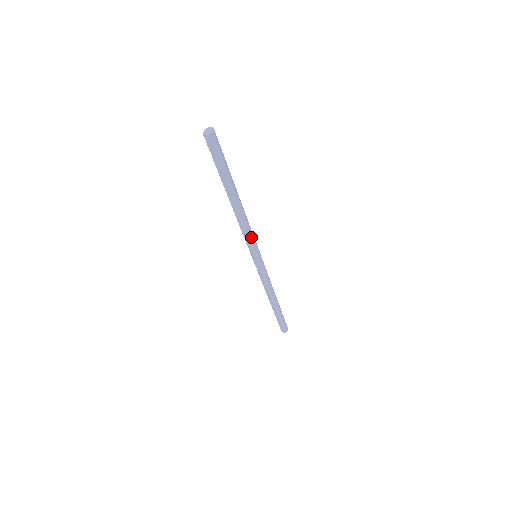
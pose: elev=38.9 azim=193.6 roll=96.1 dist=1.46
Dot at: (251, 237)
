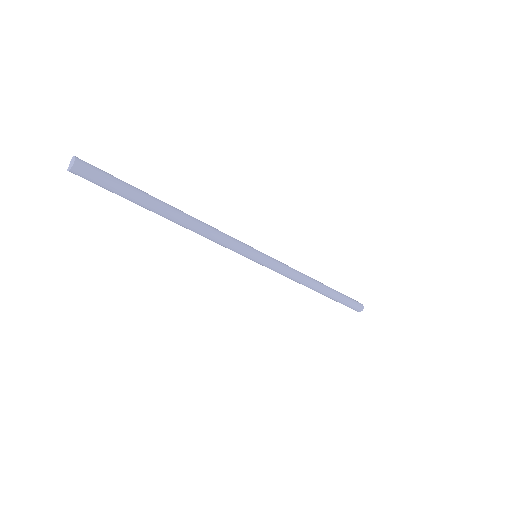
Dot at: (227, 245)
